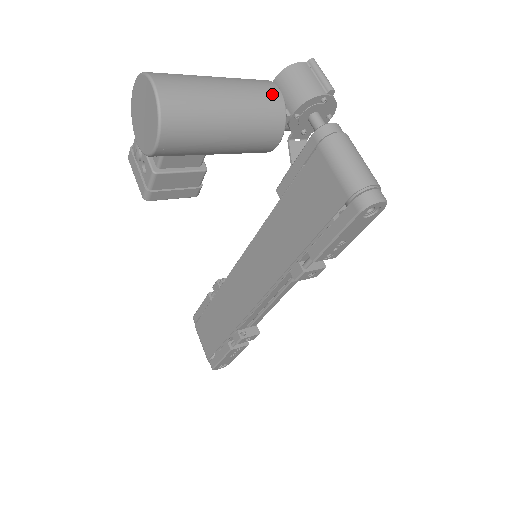
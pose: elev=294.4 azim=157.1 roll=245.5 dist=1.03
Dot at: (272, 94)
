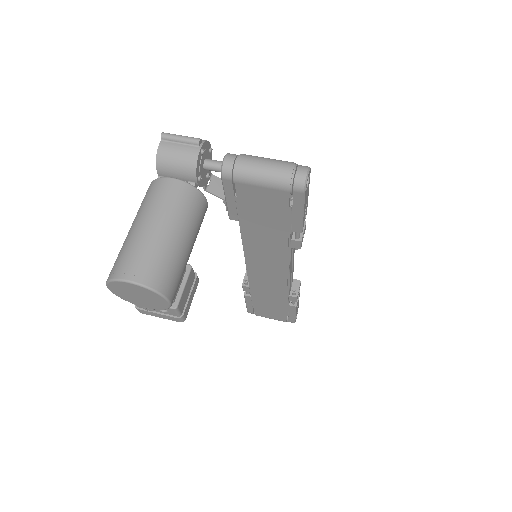
Dot at: (174, 188)
